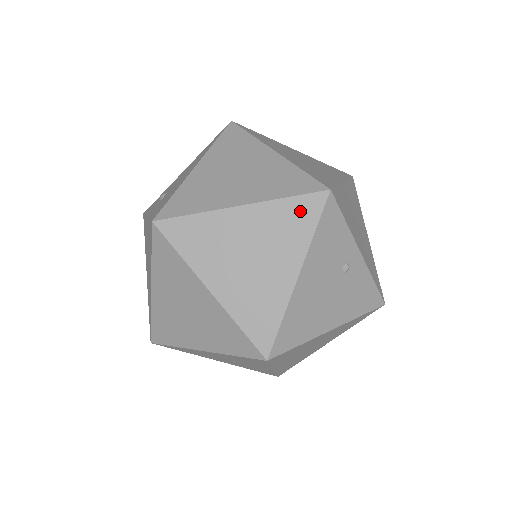
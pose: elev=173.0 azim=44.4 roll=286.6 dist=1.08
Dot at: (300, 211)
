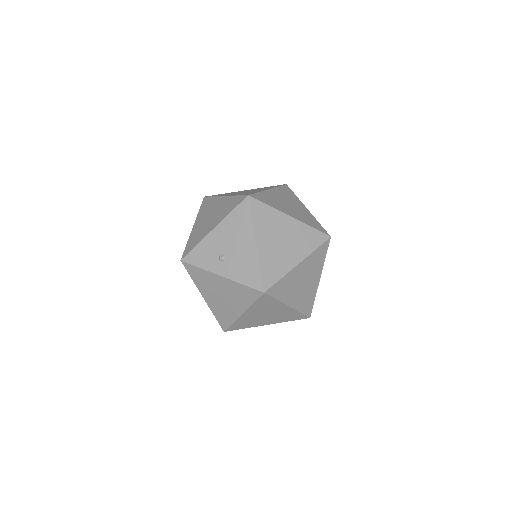
Dot at: (321, 252)
